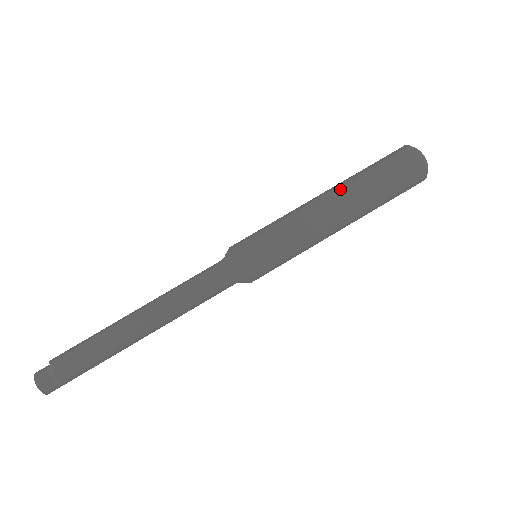
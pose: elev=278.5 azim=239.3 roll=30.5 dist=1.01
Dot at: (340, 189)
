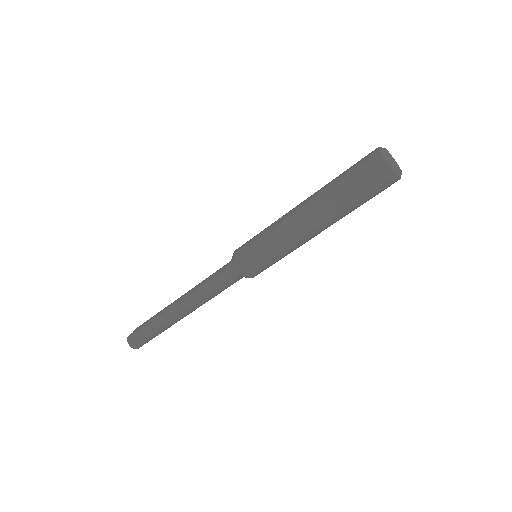
Dot at: (316, 204)
